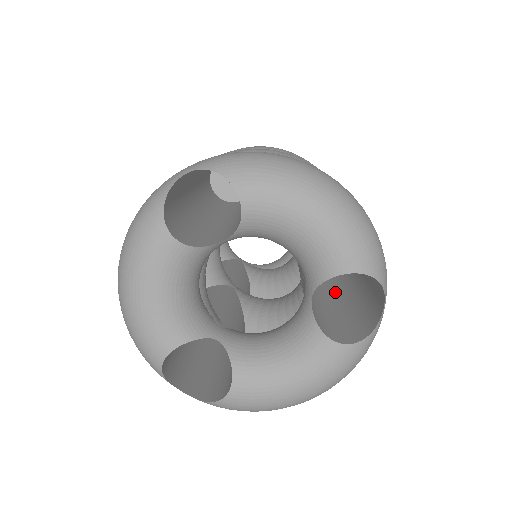
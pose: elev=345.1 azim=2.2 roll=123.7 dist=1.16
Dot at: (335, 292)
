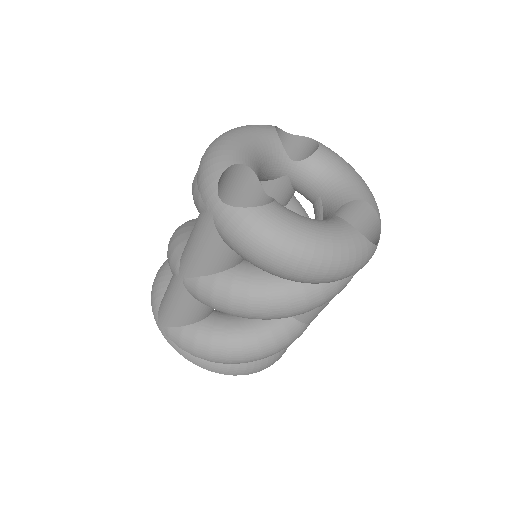
Dot at: occluded
